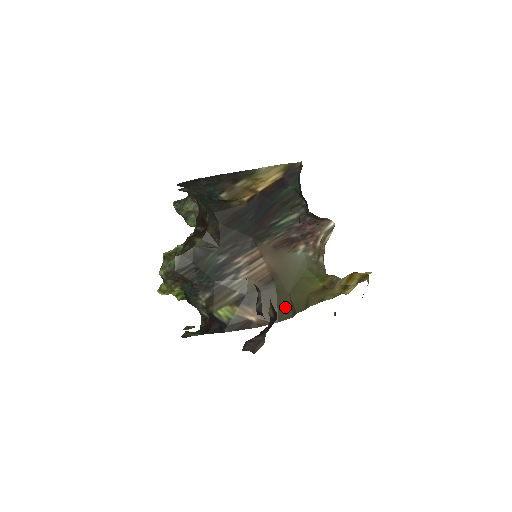
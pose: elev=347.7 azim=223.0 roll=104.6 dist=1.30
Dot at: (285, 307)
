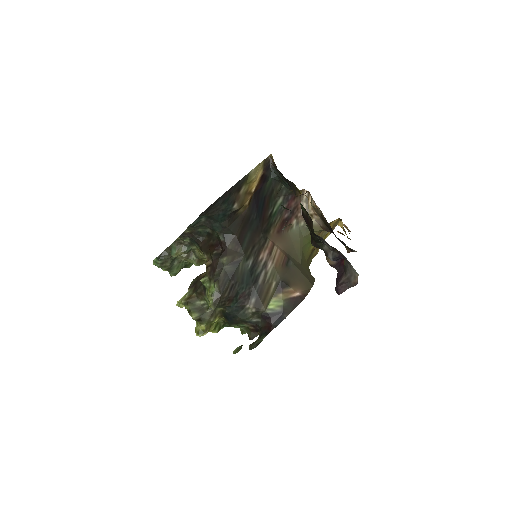
Dot at: (307, 274)
